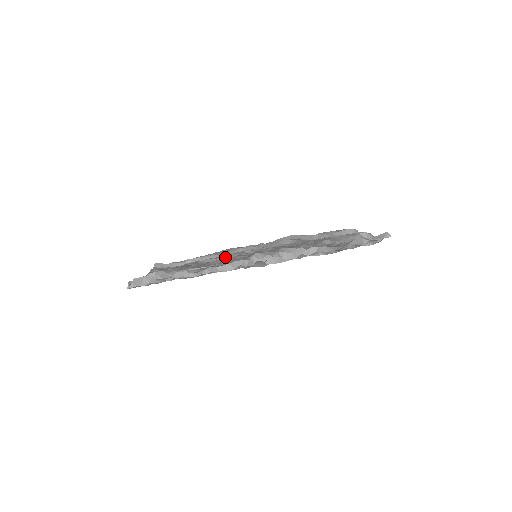
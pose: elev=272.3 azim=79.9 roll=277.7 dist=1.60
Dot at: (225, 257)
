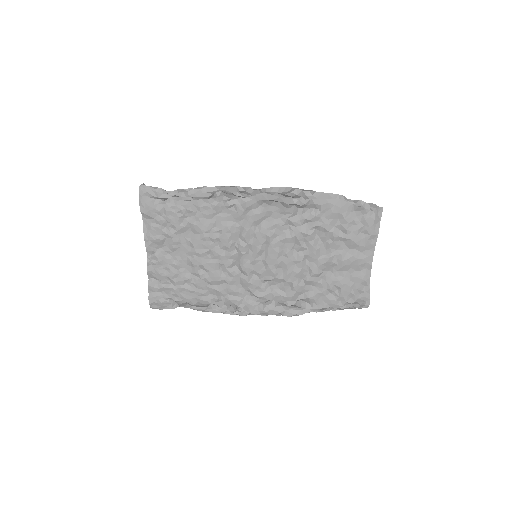
Dot at: occluded
